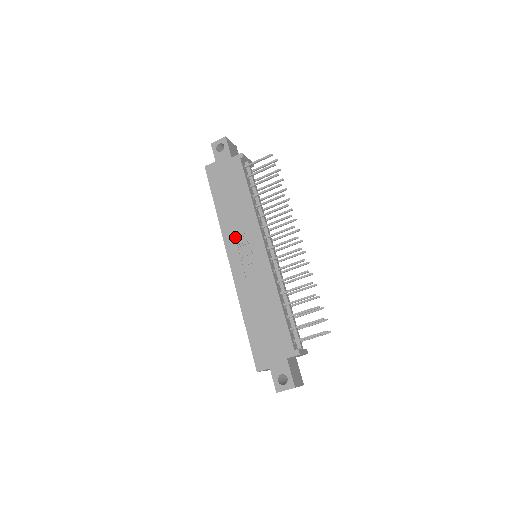
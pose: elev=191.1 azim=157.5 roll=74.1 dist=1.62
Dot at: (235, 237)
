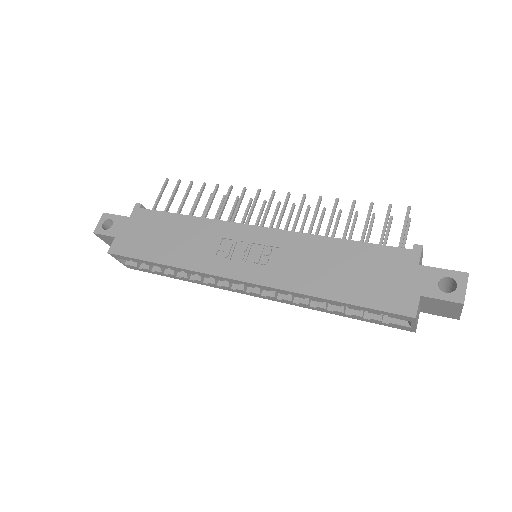
Dot at: (215, 257)
